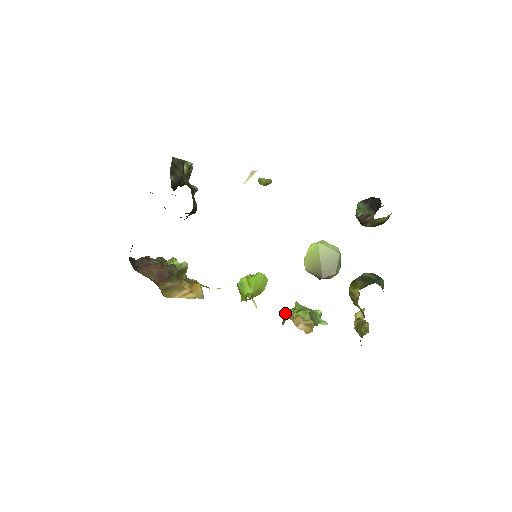
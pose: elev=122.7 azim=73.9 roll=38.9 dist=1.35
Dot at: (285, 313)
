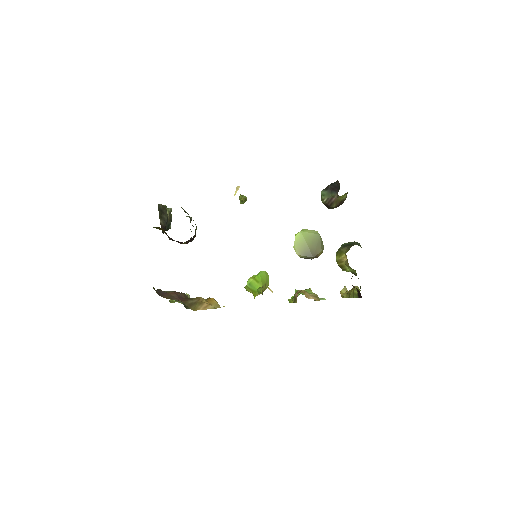
Dot at: occluded
